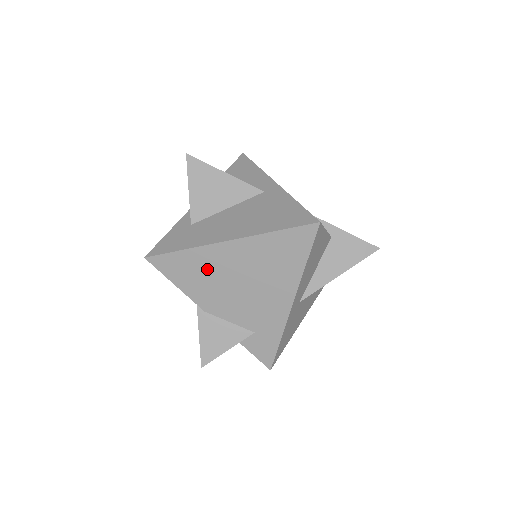
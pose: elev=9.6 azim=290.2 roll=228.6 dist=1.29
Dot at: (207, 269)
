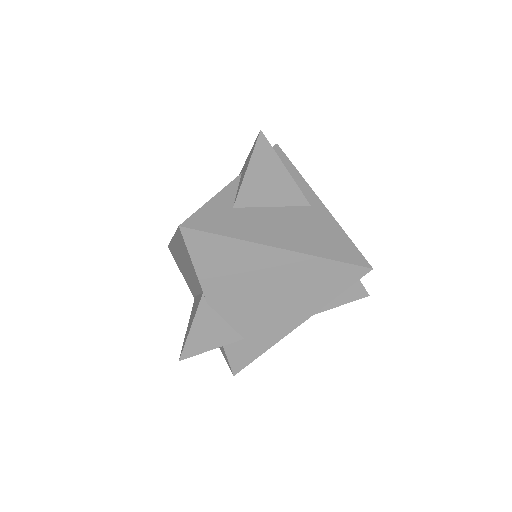
Dot at: (241, 265)
